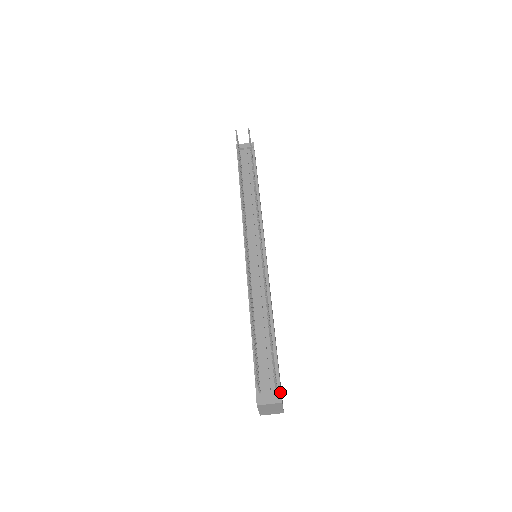
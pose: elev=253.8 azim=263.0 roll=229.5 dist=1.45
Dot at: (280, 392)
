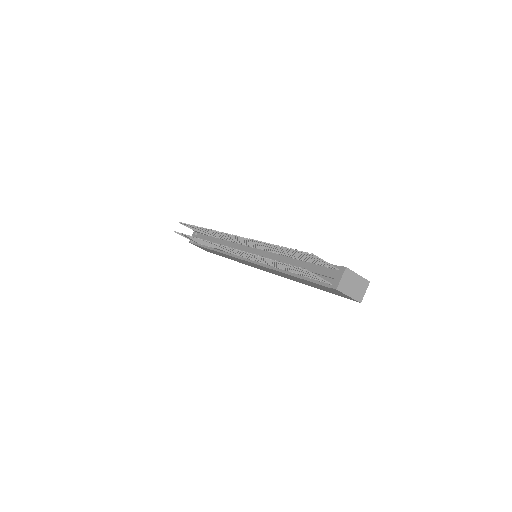
Dot at: (340, 267)
